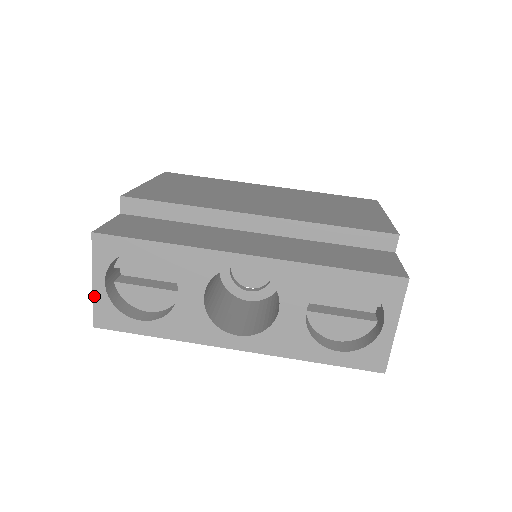
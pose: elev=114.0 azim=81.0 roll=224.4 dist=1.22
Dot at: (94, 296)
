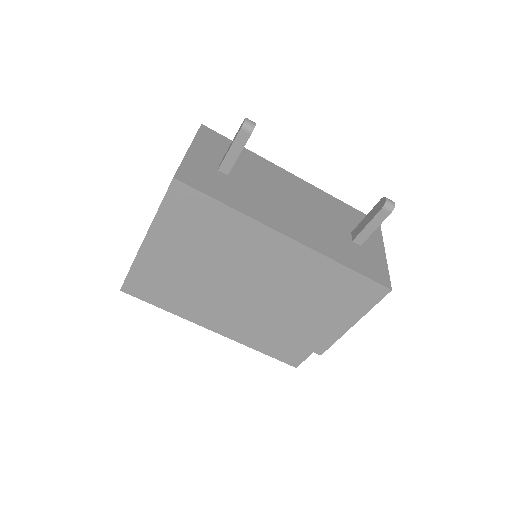
Dot at: occluded
